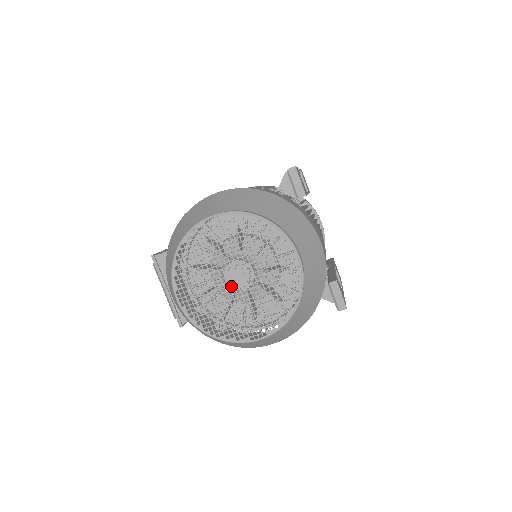
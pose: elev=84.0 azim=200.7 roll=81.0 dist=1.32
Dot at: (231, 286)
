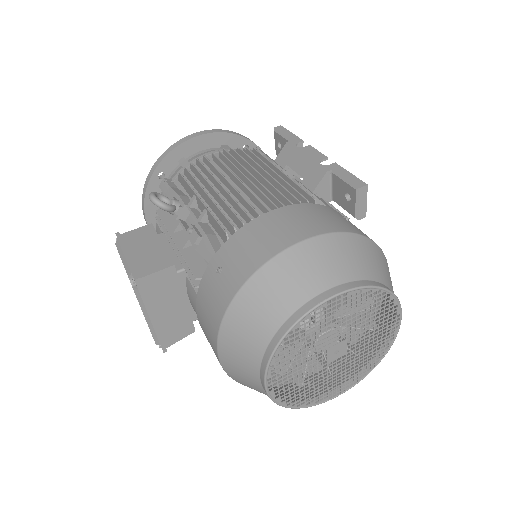
Dot at: (329, 359)
